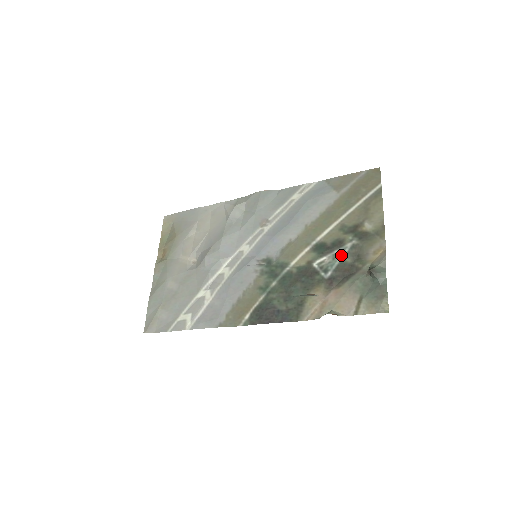
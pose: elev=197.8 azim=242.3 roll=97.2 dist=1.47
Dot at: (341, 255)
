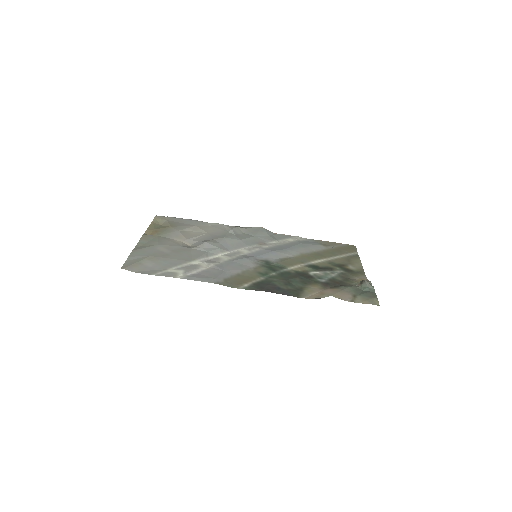
Dot at: (332, 274)
